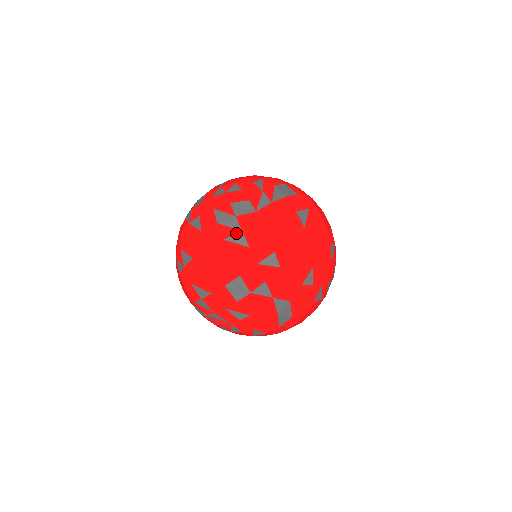
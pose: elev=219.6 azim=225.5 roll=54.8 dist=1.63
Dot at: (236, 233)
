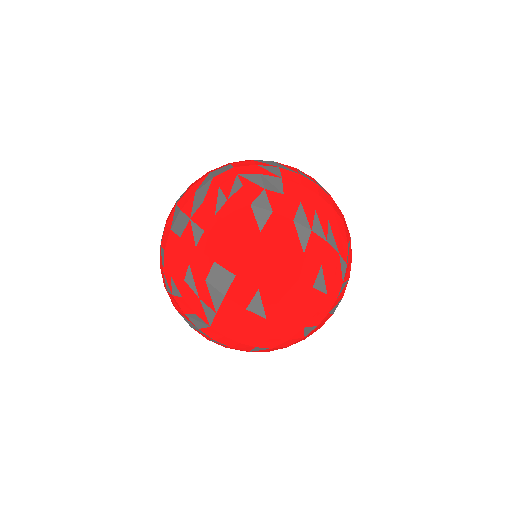
Dot at: (212, 340)
